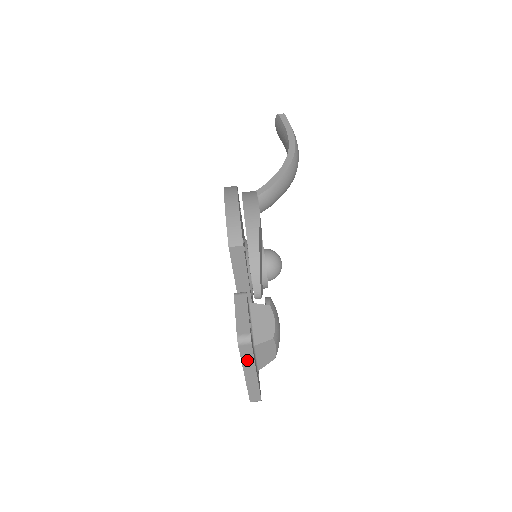
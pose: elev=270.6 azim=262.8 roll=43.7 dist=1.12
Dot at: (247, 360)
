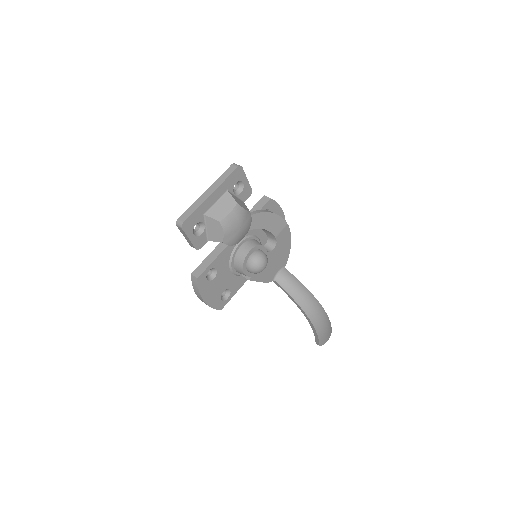
Dot at: (222, 178)
